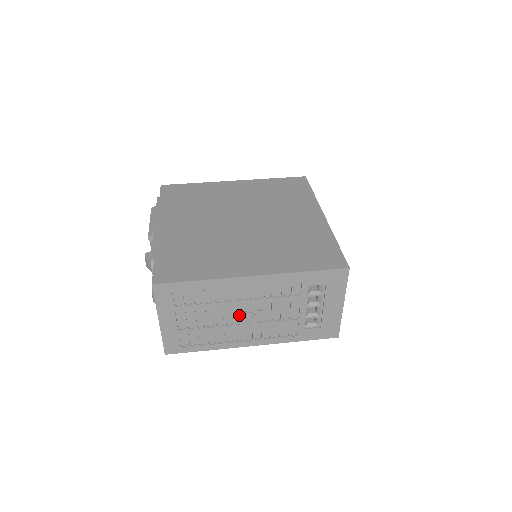
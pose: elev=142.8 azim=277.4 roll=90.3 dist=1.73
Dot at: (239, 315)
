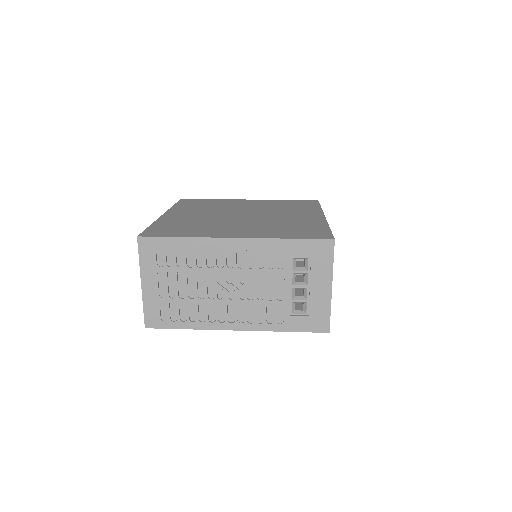
Dot at: (221, 286)
